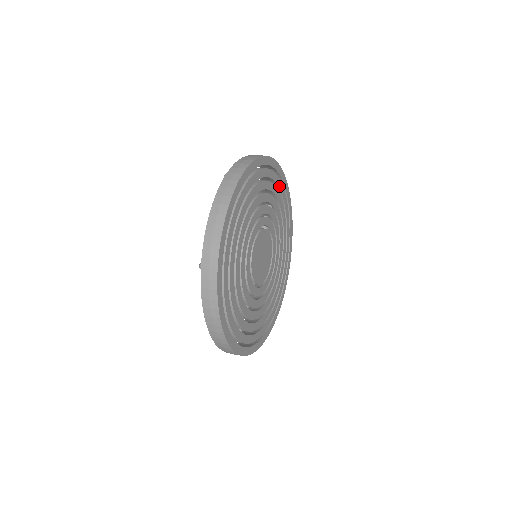
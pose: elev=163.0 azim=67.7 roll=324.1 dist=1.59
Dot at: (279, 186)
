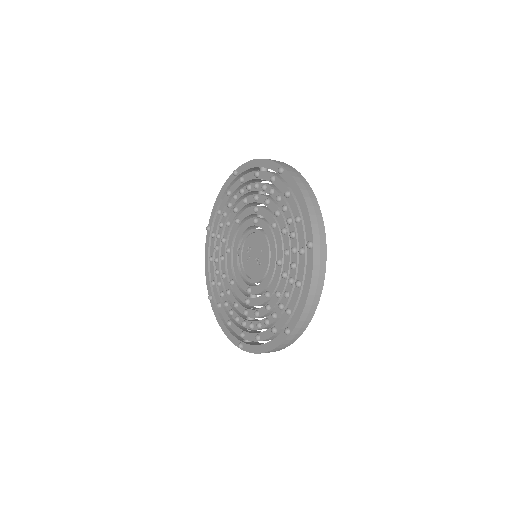
Dot at: occluded
